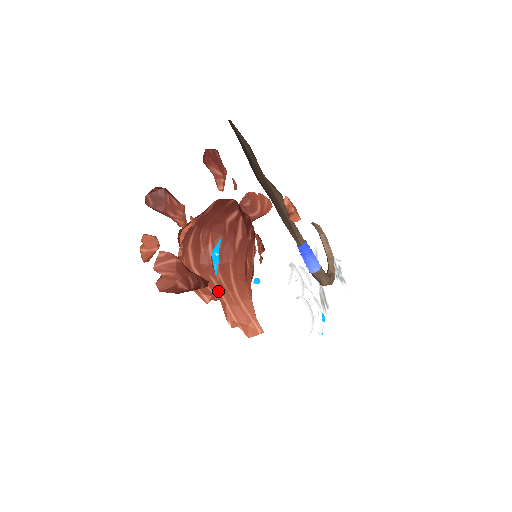
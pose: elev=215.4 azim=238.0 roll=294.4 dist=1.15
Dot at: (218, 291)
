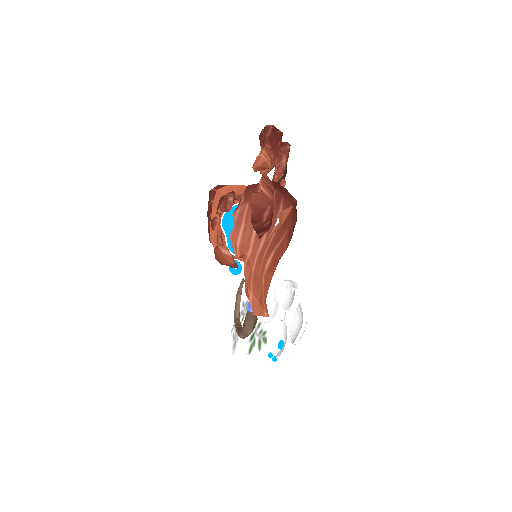
Dot at: (257, 251)
